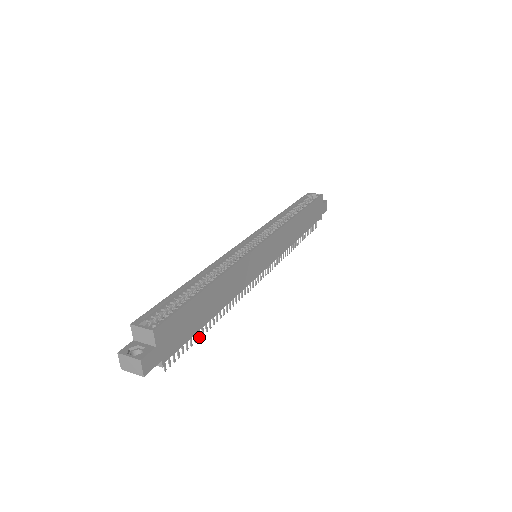
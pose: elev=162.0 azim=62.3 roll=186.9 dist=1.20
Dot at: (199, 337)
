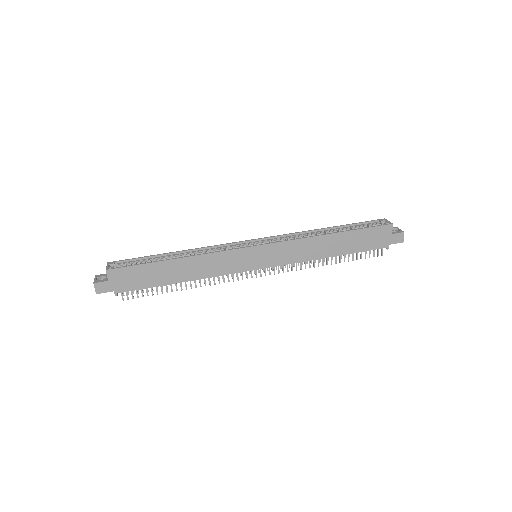
Dot at: (162, 292)
